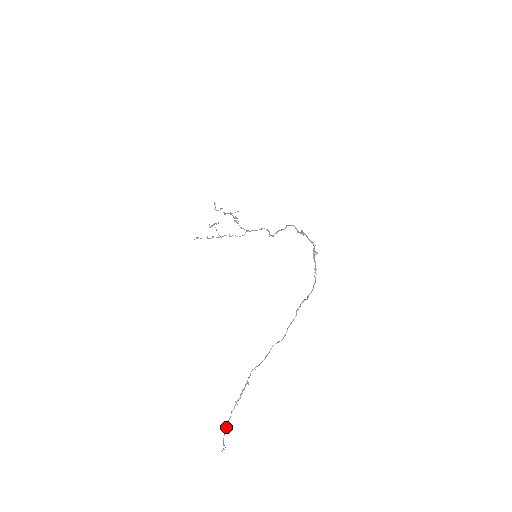
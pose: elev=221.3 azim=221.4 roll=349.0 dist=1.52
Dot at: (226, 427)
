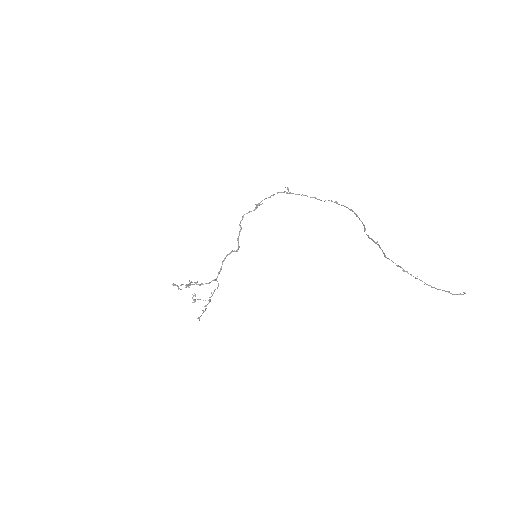
Dot at: occluded
